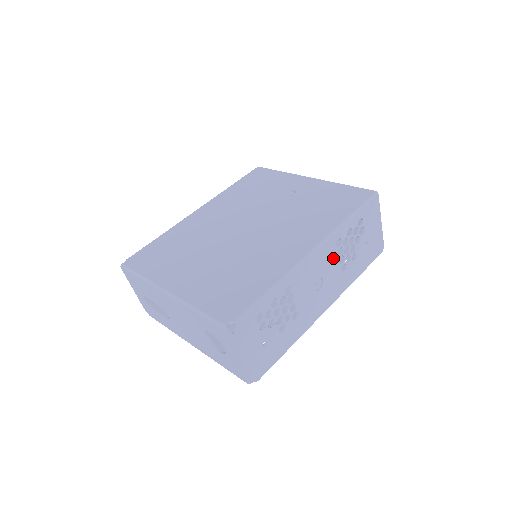
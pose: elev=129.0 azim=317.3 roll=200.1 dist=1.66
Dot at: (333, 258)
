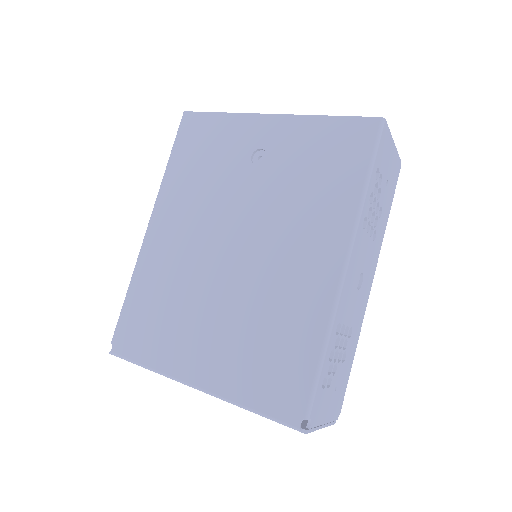
Dot at: (364, 242)
